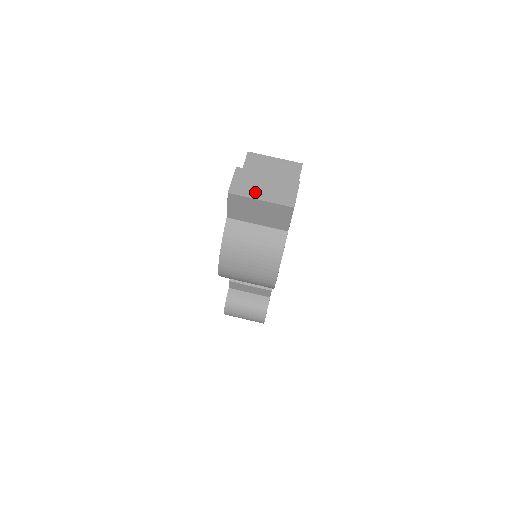
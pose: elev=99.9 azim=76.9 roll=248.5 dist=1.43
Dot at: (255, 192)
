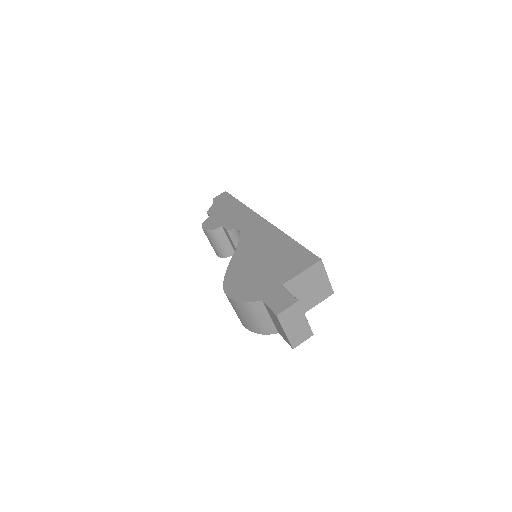
Dot at: (288, 326)
